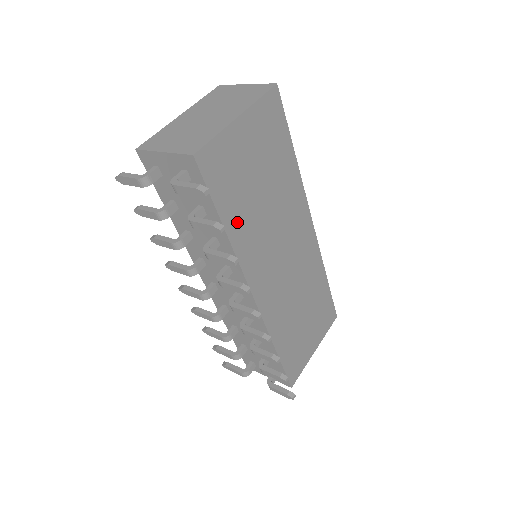
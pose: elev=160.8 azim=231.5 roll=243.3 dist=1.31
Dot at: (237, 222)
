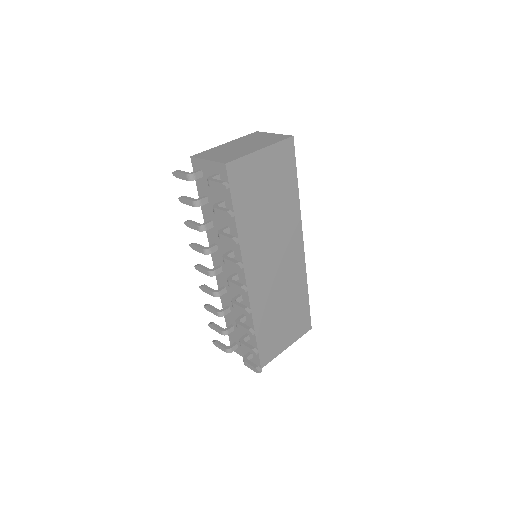
Dot at: (245, 219)
